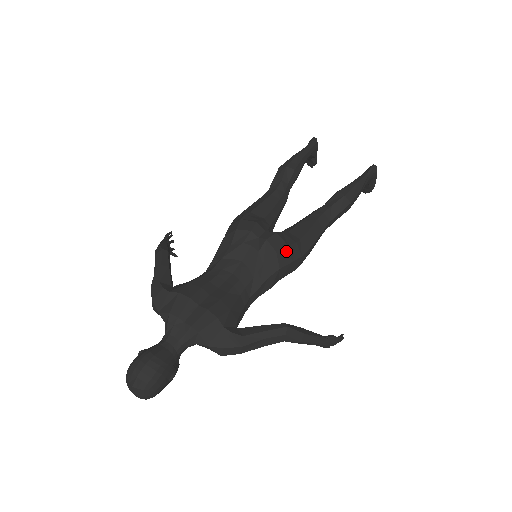
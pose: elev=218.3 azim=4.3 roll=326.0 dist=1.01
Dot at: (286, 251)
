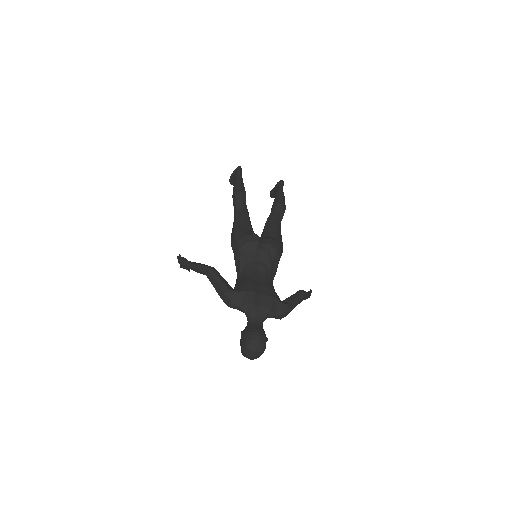
Dot at: (279, 248)
